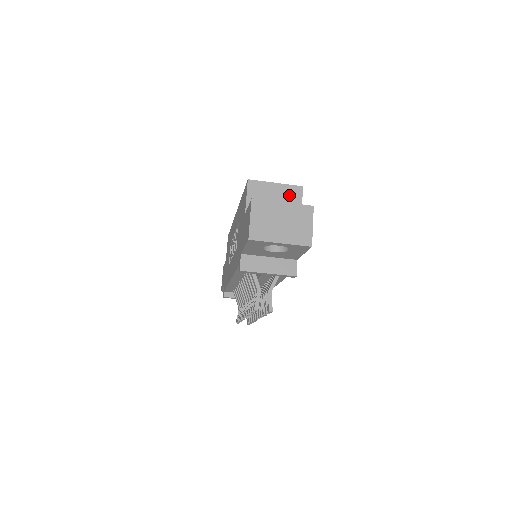
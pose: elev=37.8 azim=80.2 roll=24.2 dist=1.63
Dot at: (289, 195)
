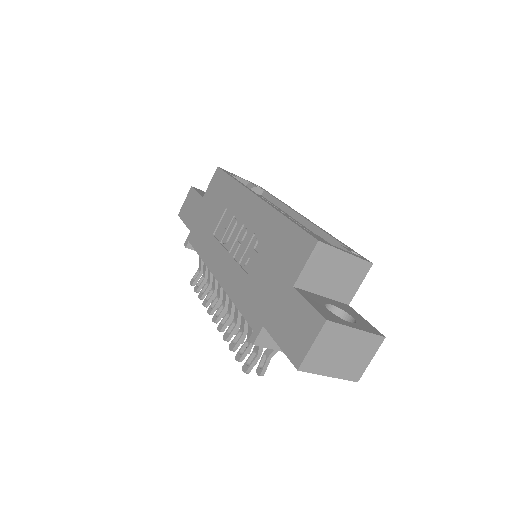
Dot at: (353, 272)
